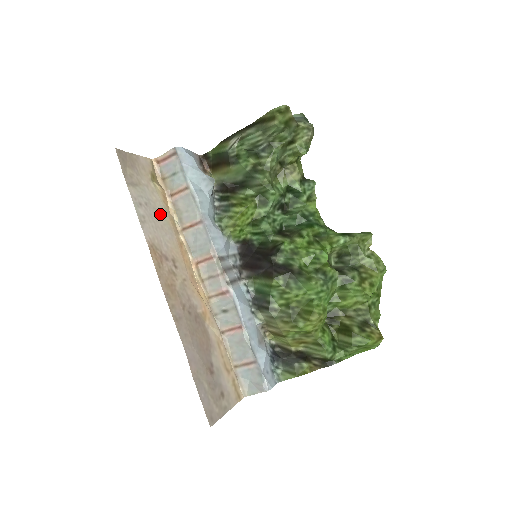
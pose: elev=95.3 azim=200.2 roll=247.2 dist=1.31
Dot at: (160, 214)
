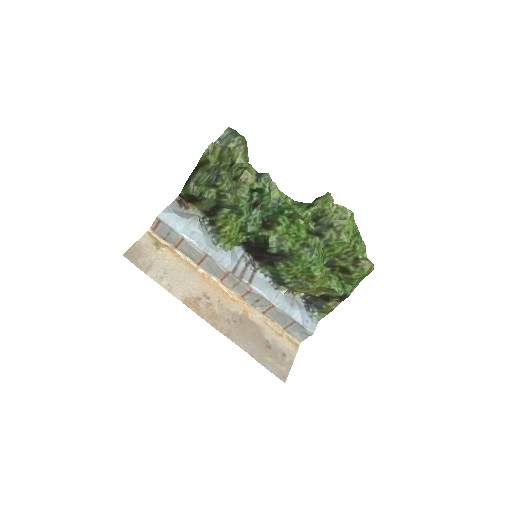
Dot at: (177, 269)
